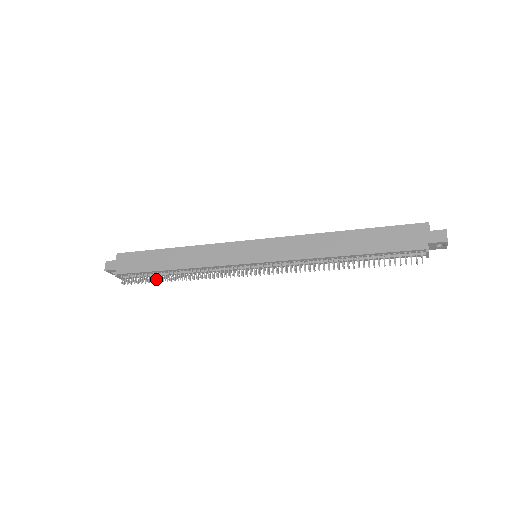
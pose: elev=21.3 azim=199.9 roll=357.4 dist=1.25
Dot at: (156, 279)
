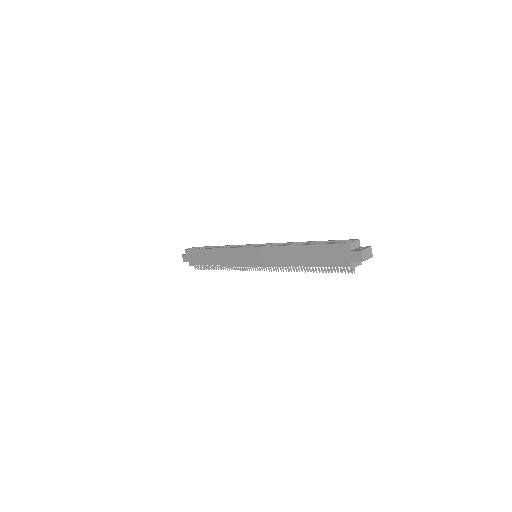
Dot at: (211, 267)
